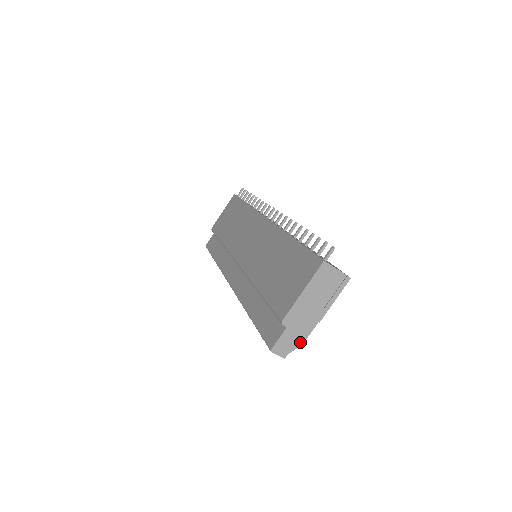
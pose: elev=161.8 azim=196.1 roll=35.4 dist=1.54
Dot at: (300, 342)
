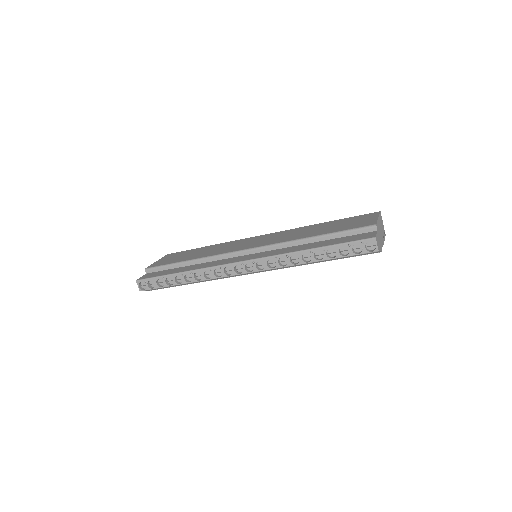
Dot at: (381, 249)
